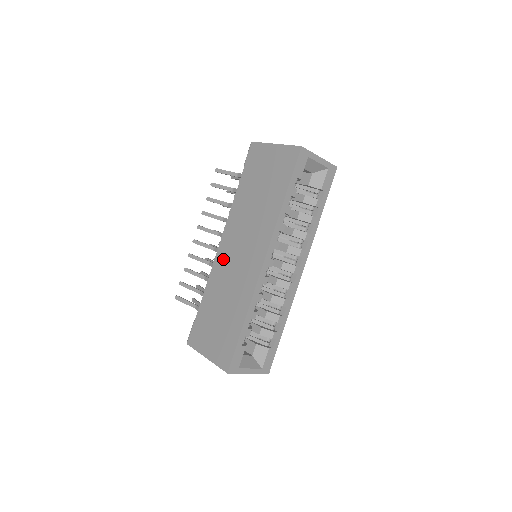
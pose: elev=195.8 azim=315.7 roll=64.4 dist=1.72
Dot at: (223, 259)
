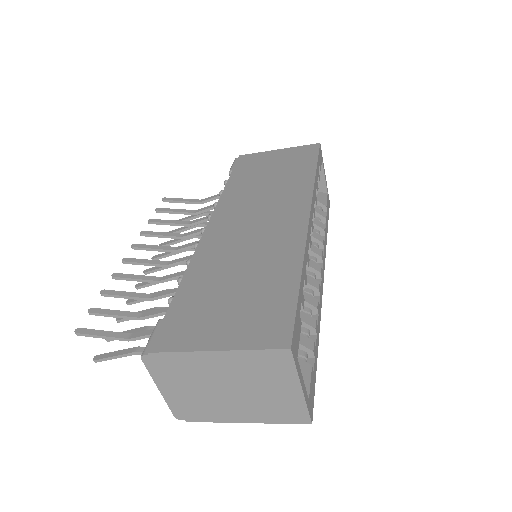
Dot at: (221, 234)
